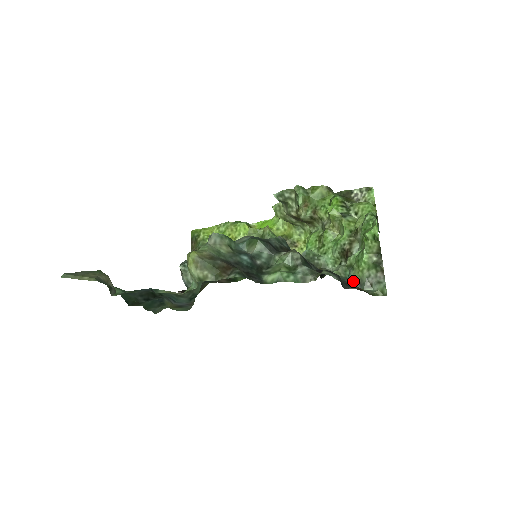
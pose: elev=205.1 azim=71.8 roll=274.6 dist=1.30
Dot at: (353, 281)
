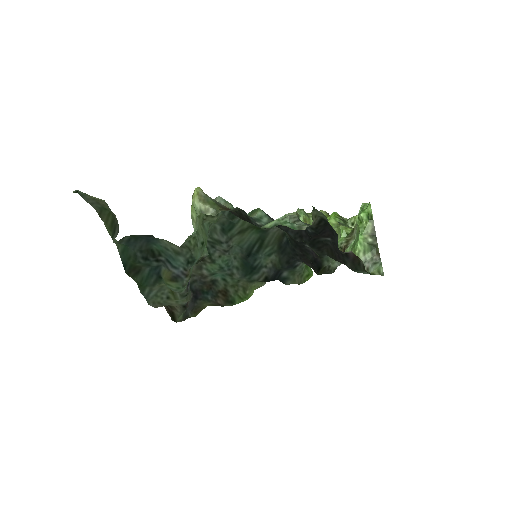
Dot at: occluded
